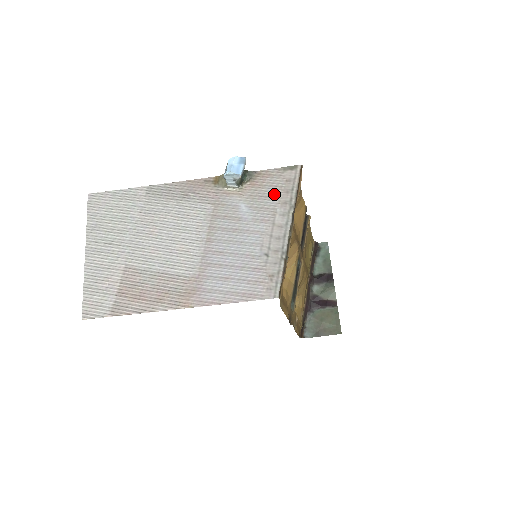
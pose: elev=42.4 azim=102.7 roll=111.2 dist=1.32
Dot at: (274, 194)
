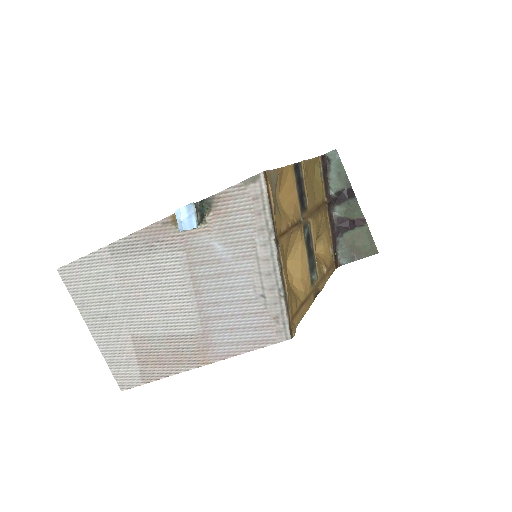
Dot at: (245, 221)
